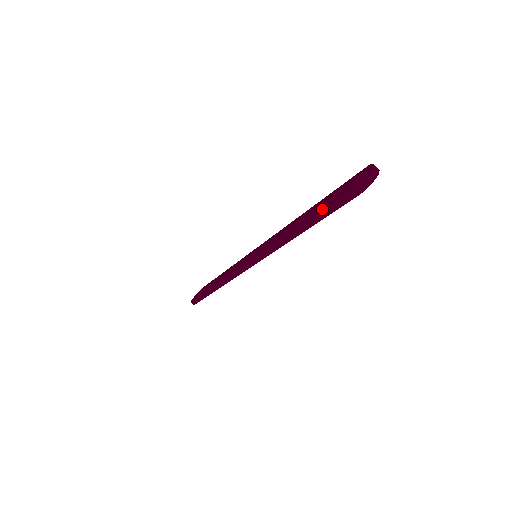
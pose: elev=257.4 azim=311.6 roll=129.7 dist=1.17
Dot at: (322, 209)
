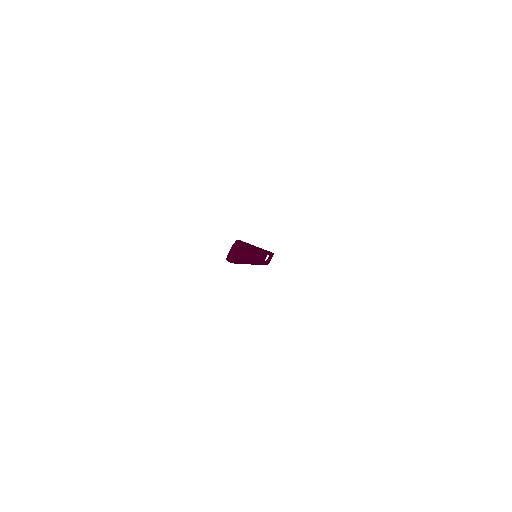
Dot at: occluded
